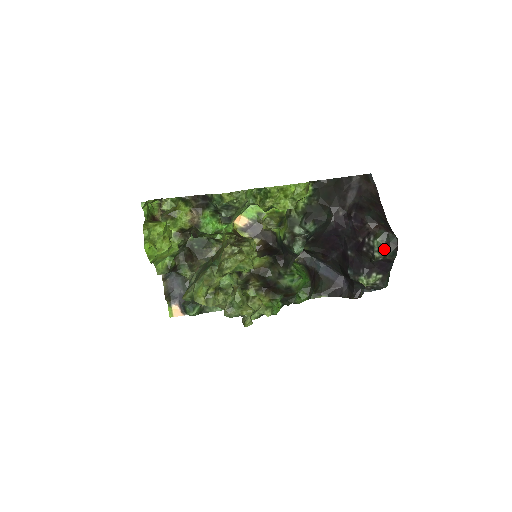
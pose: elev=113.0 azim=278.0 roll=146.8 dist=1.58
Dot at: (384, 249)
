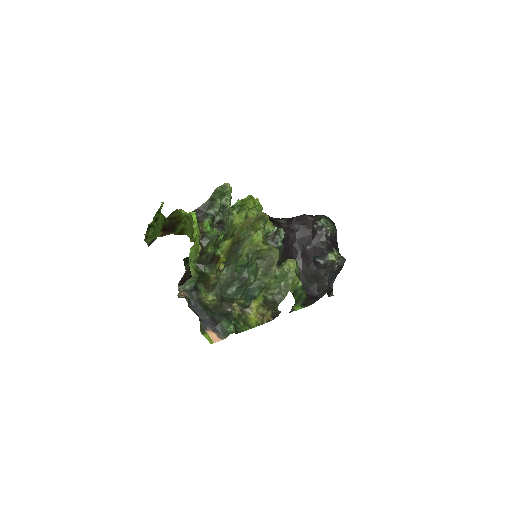
Dot at: (330, 223)
